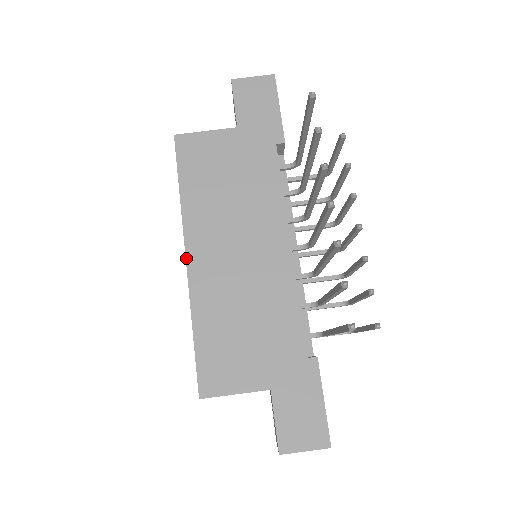
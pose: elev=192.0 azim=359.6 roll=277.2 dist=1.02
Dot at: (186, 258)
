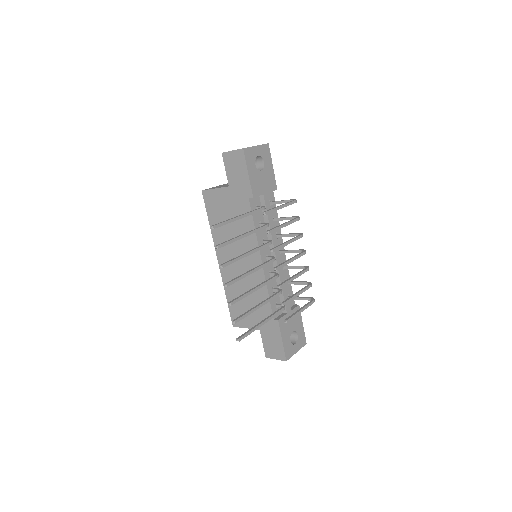
Dot at: (218, 261)
